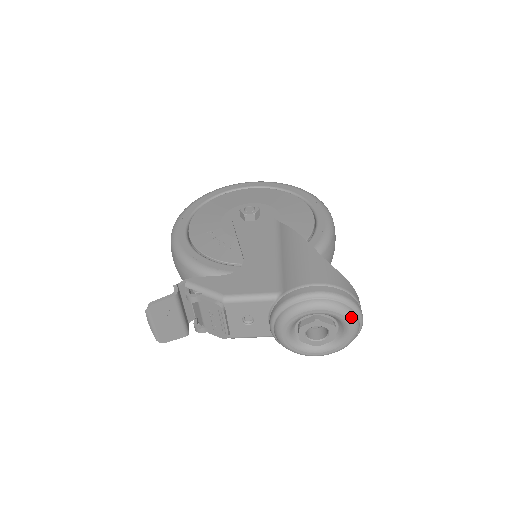
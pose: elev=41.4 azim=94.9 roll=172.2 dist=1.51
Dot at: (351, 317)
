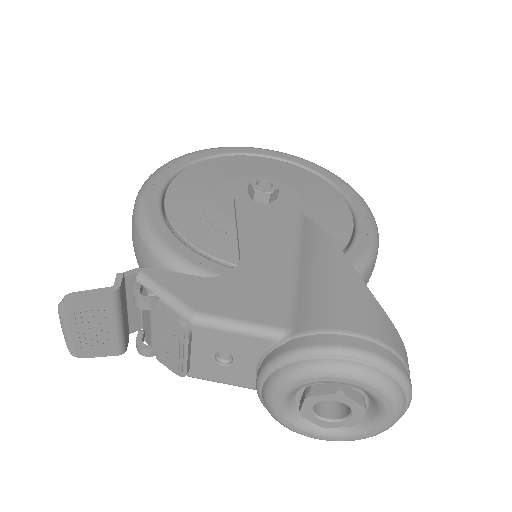
Dot at: (397, 401)
